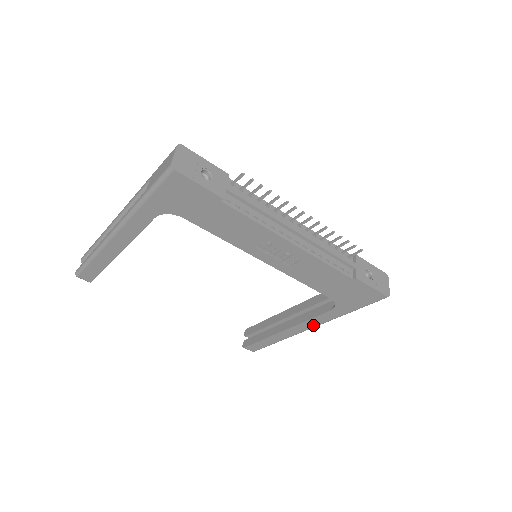
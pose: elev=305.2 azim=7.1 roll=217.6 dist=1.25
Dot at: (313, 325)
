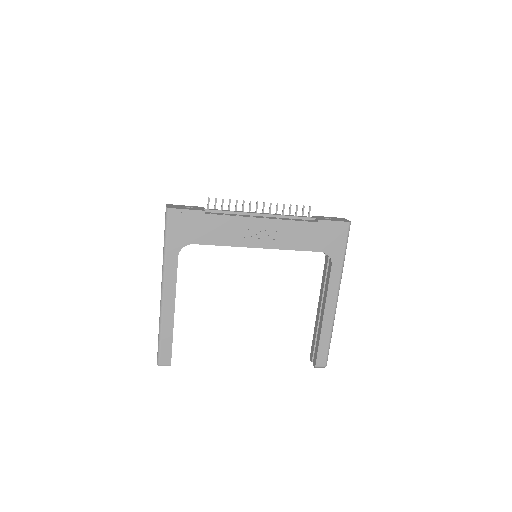
Dot at: (335, 292)
